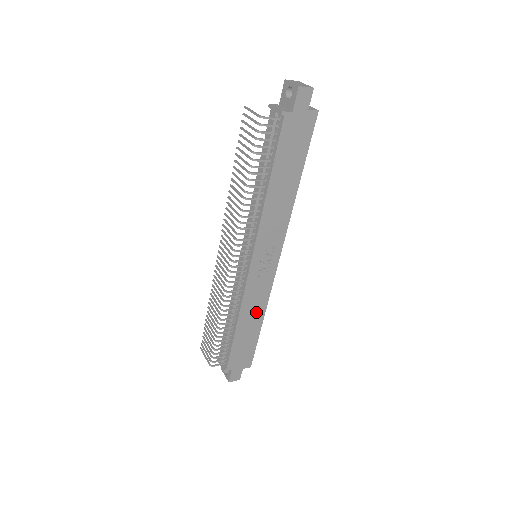
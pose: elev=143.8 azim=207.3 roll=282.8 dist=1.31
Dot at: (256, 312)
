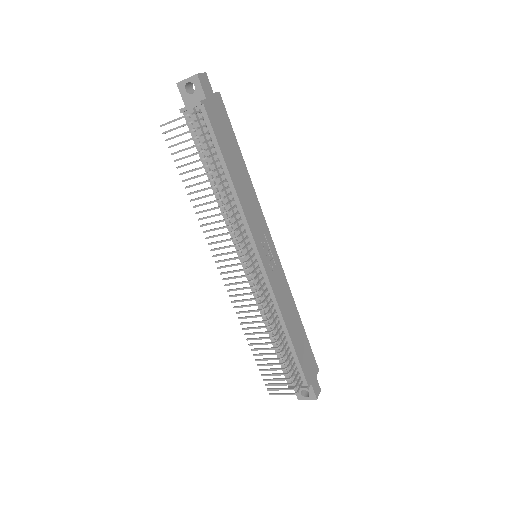
Dot at: (291, 309)
